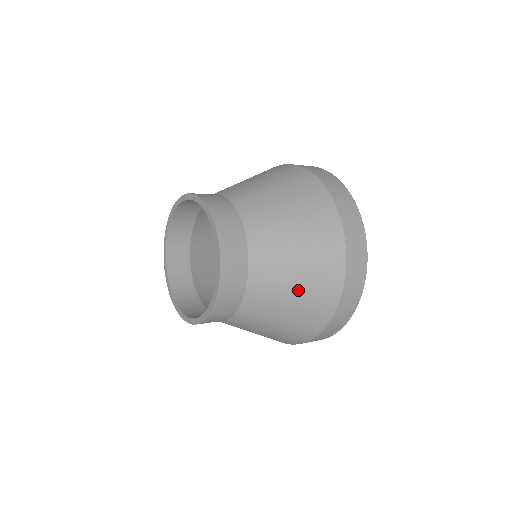
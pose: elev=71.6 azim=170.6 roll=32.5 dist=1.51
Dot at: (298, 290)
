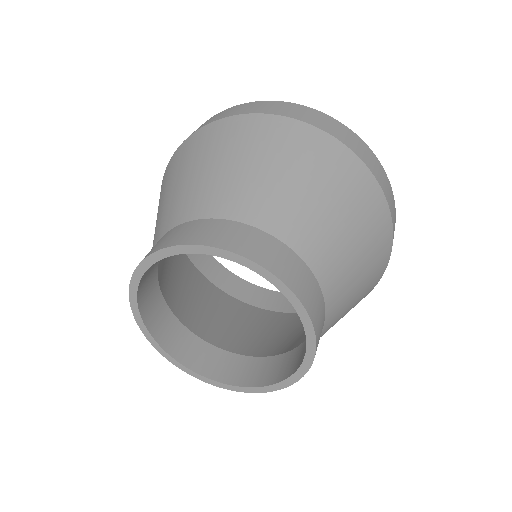
Dot at: occluded
